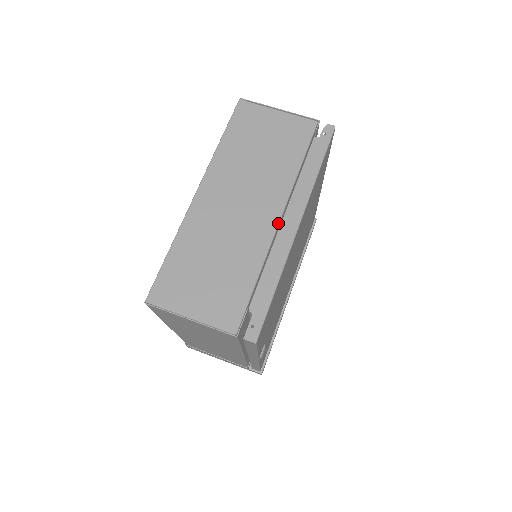
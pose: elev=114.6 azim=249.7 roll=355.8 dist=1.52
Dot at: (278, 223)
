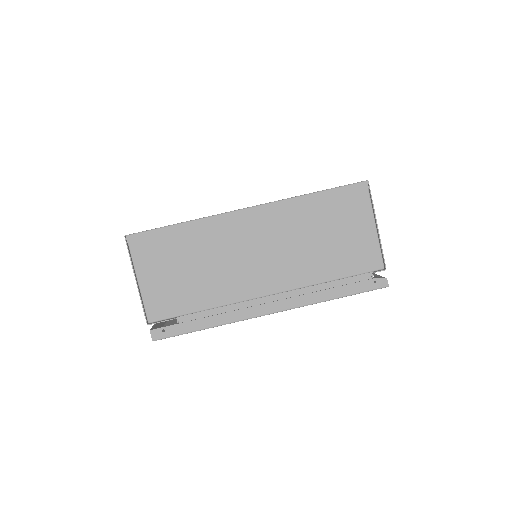
Dot at: (261, 296)
